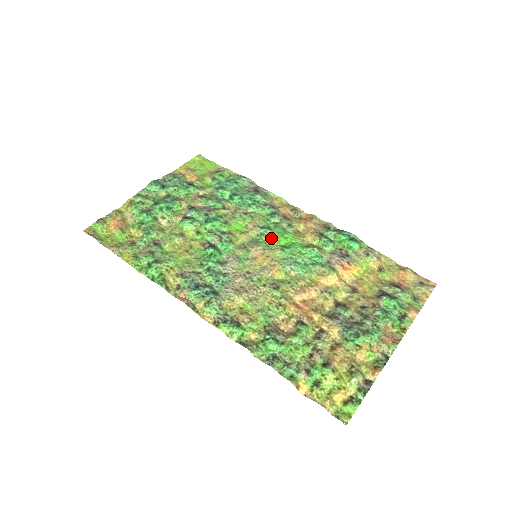
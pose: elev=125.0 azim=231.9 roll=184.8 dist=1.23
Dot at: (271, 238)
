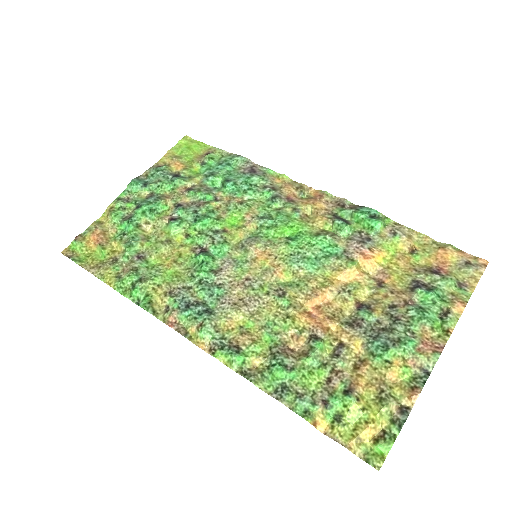
Dot at: (273, 230)
